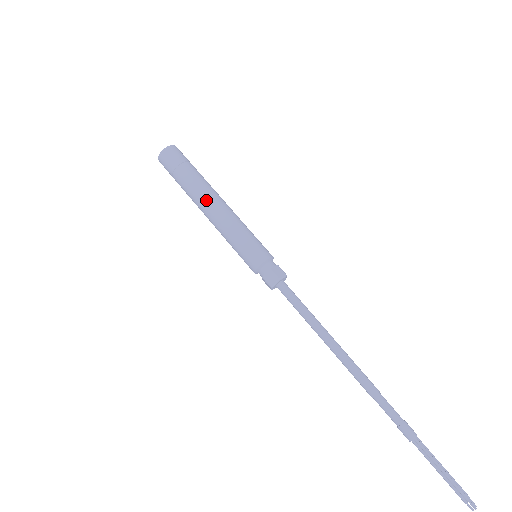
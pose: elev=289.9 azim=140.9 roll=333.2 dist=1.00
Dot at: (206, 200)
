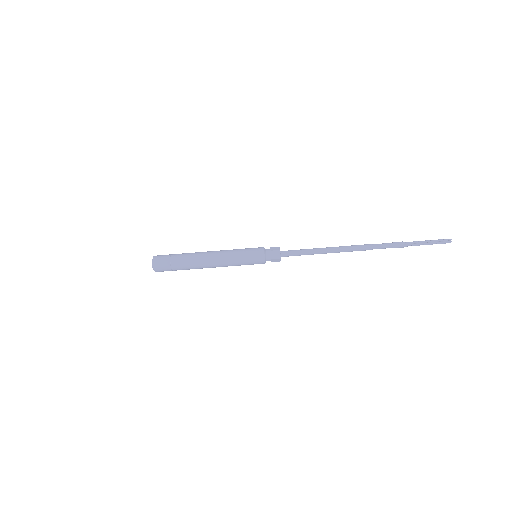
Dot at: (204, 258)
